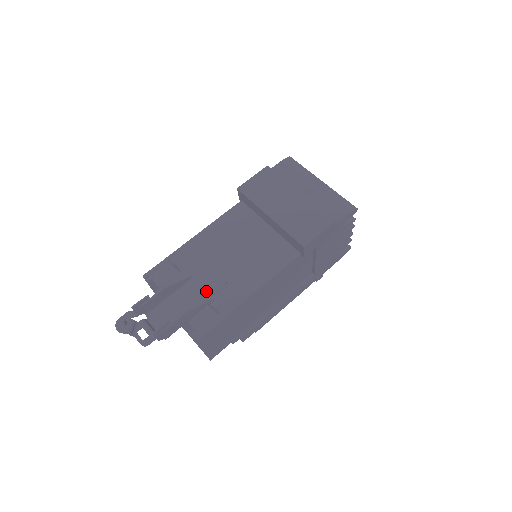
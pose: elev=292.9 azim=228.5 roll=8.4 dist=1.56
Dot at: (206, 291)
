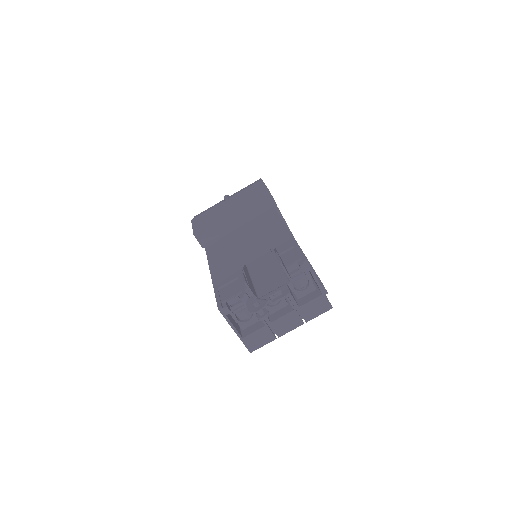
Dot at: (265, 257)
